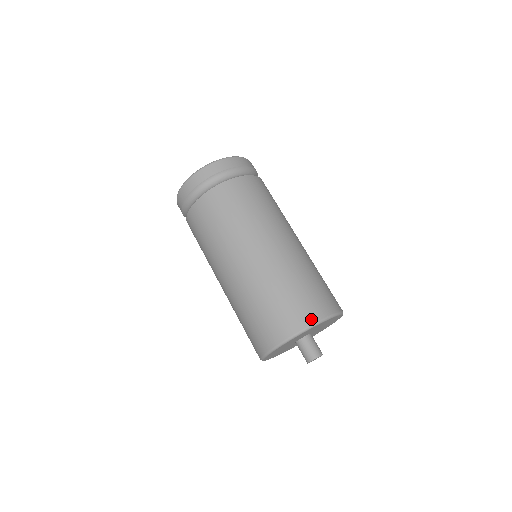
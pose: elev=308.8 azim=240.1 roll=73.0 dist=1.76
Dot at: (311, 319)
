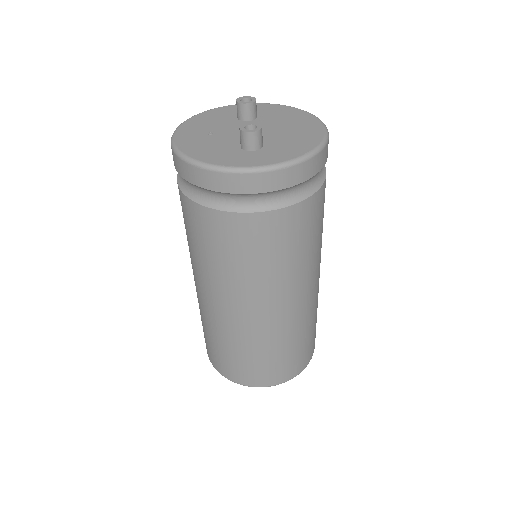
Dot at: (264, 384)
